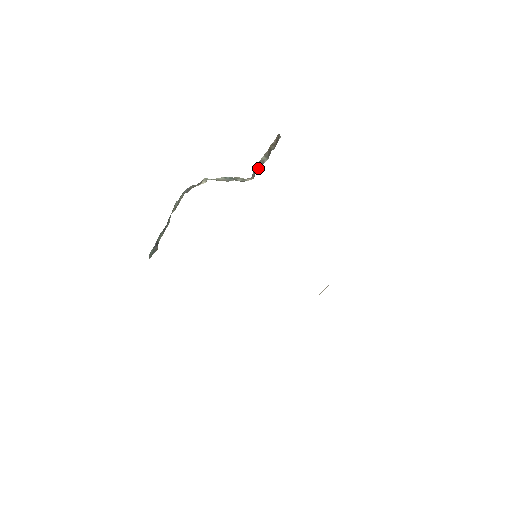
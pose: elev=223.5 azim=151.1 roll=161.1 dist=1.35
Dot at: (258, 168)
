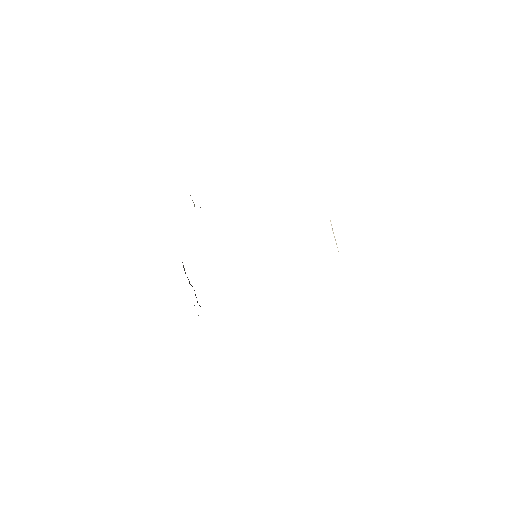
Dot at: occluded
